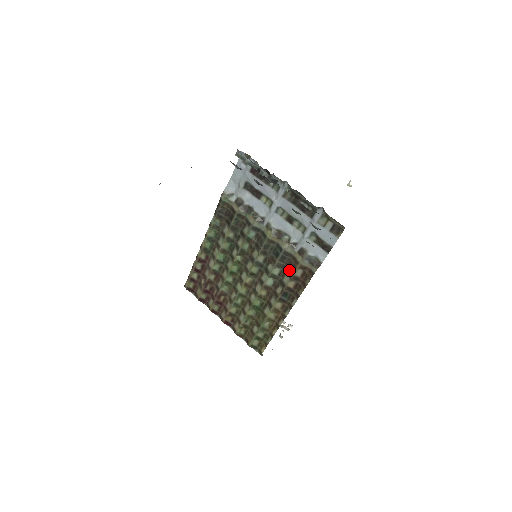
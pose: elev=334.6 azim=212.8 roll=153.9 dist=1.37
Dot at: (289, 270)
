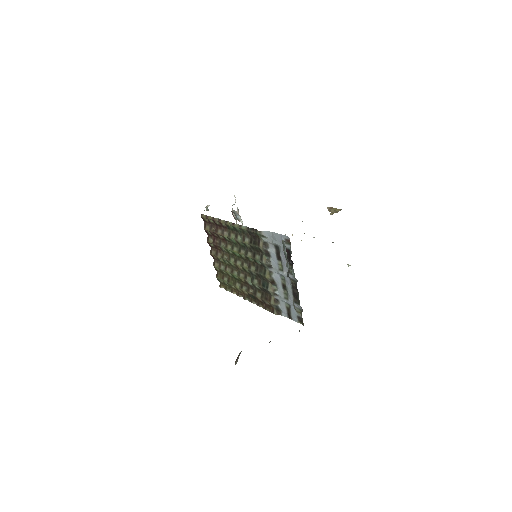
Dot at: (264, 296)
